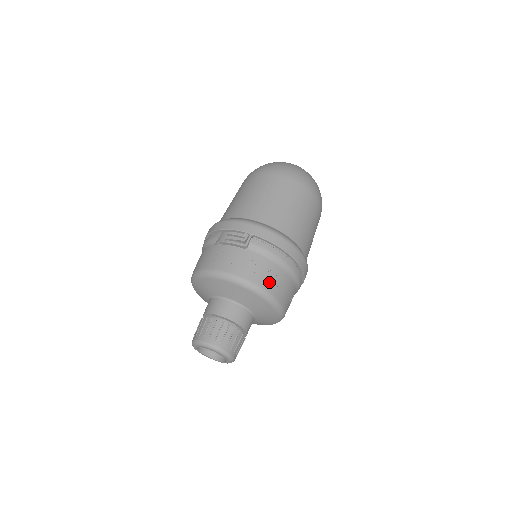
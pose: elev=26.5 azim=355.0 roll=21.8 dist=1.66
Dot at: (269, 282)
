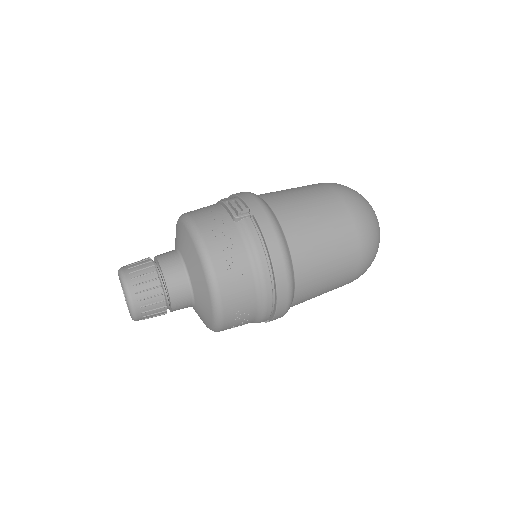
Dot at: (226, 268)
